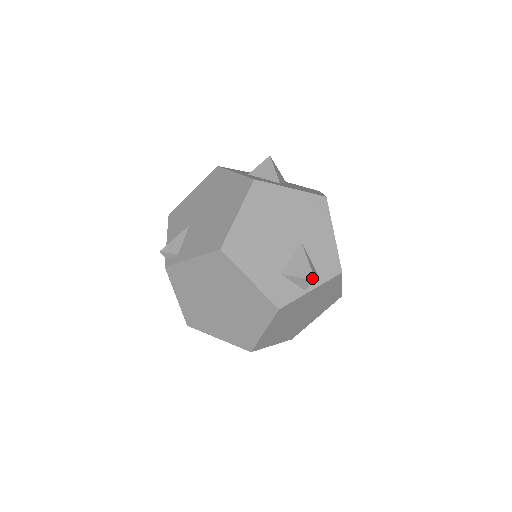
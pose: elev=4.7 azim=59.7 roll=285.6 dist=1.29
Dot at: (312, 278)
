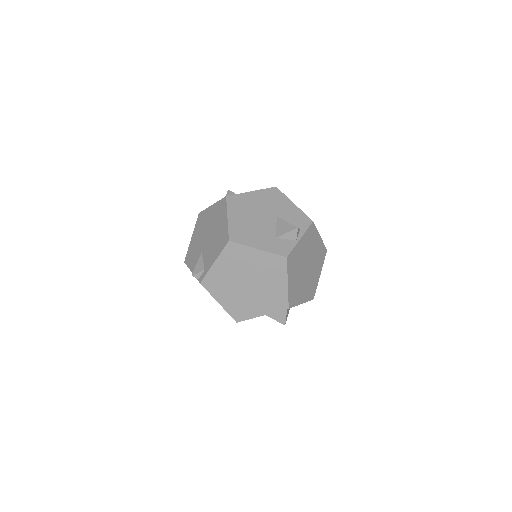
Dot at: (295, 228)
